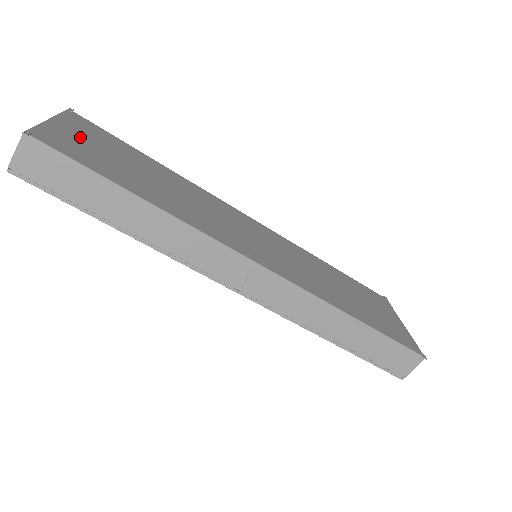
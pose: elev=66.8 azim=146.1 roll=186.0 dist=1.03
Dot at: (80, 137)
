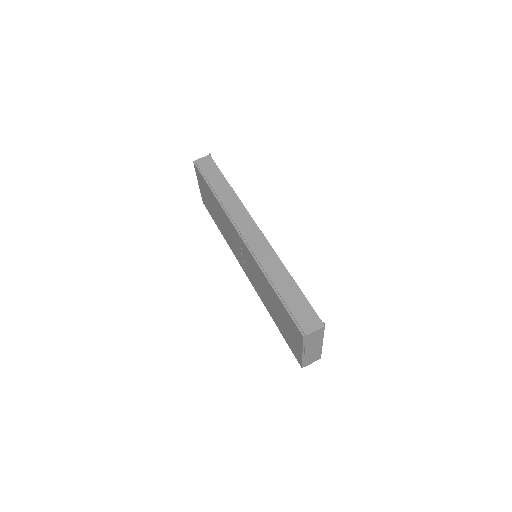
Dot at: occluded
